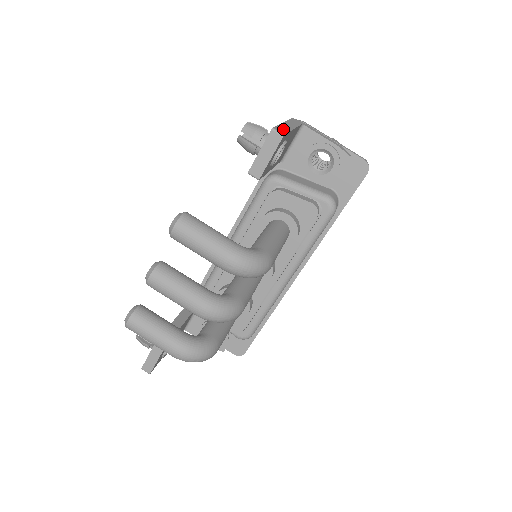
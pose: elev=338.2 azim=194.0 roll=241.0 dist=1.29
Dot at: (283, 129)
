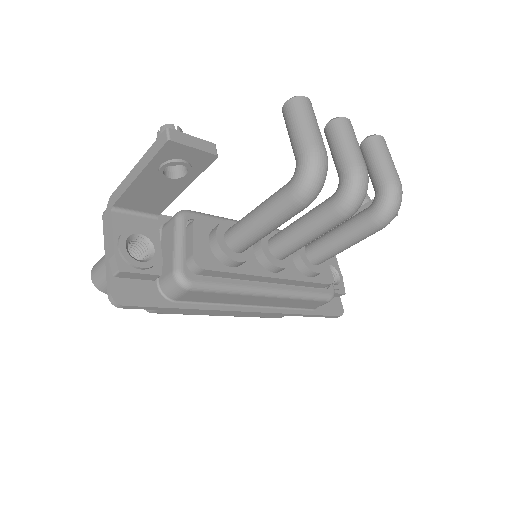
Dot at: occluded
